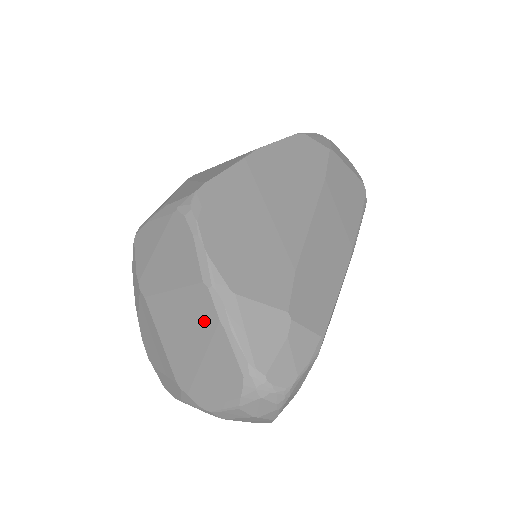
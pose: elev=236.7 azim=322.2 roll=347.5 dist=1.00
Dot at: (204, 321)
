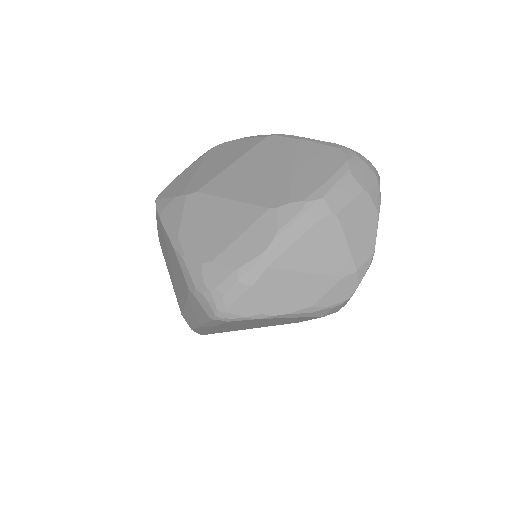
Dot at: (280, 150)
